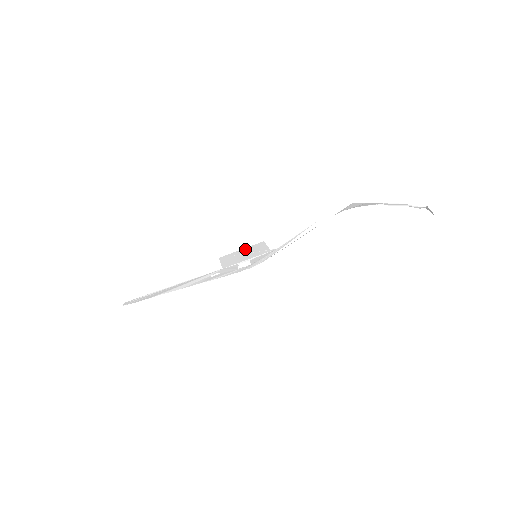
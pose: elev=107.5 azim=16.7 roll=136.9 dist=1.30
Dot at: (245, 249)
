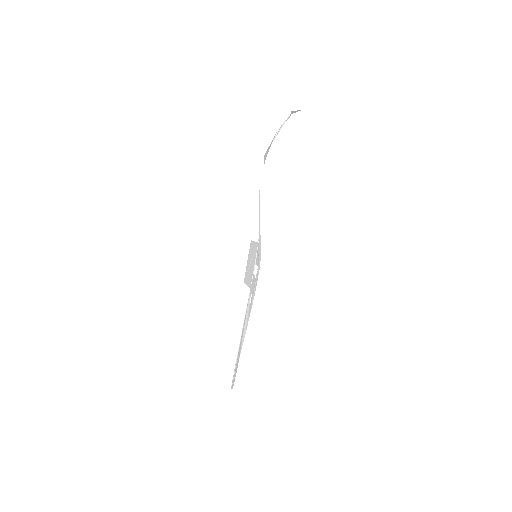
Dot at: (248, 258)
